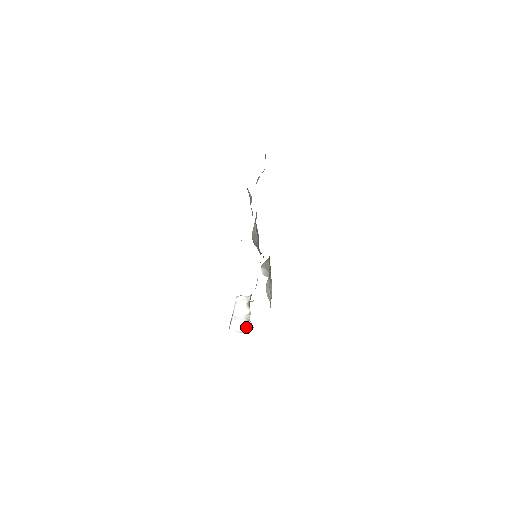
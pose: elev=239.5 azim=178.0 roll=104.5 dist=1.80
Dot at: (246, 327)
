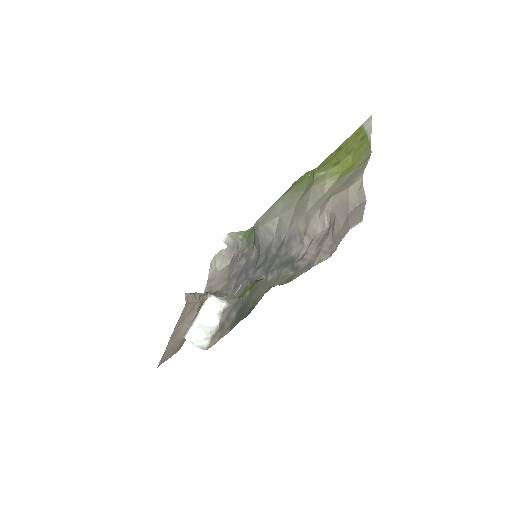
Dot at: (206, 342)
